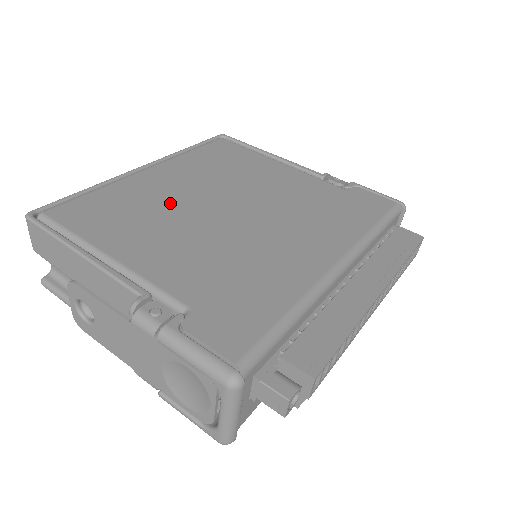
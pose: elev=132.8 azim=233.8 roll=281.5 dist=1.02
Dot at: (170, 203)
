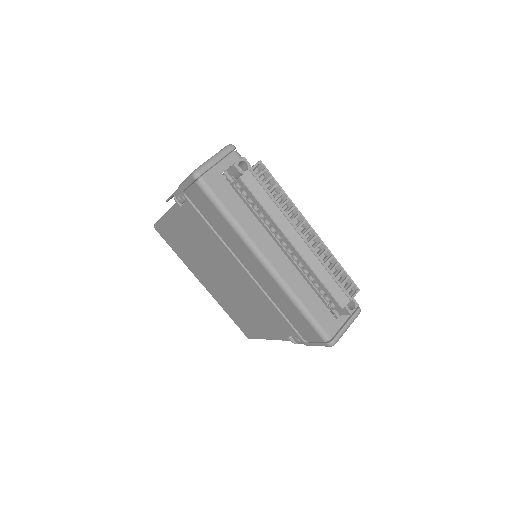
Dot at: occluded
